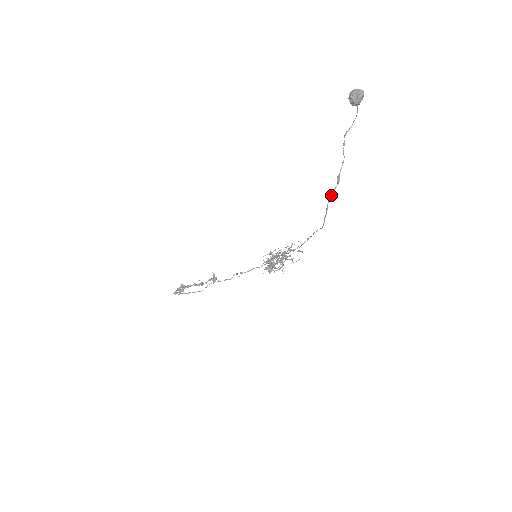
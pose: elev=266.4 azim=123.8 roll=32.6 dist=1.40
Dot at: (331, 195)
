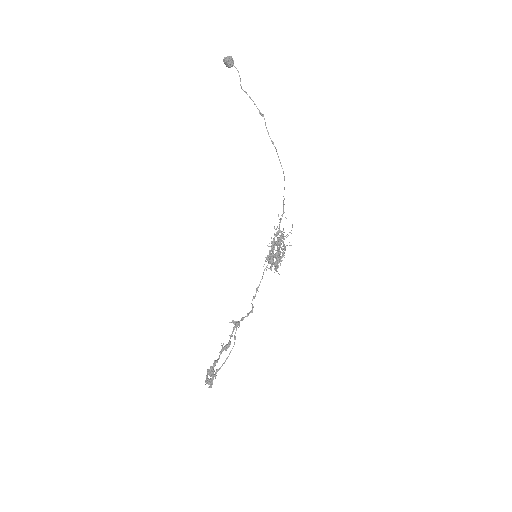
Dot at: (267, 131)
